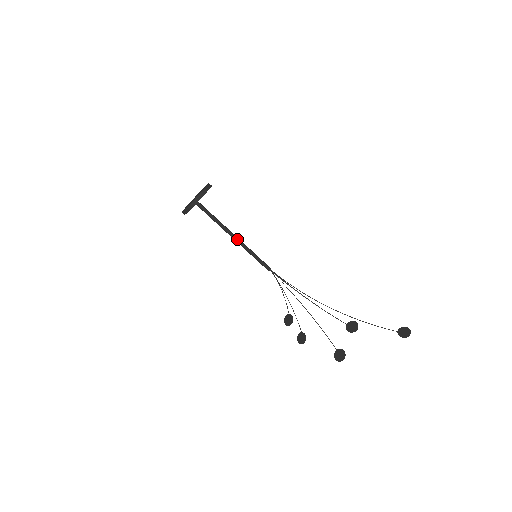
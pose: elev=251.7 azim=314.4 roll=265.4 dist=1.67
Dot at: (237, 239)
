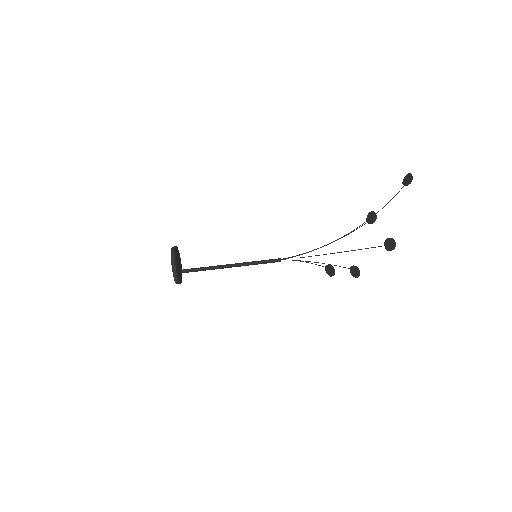
Dot at: (234, 264)
